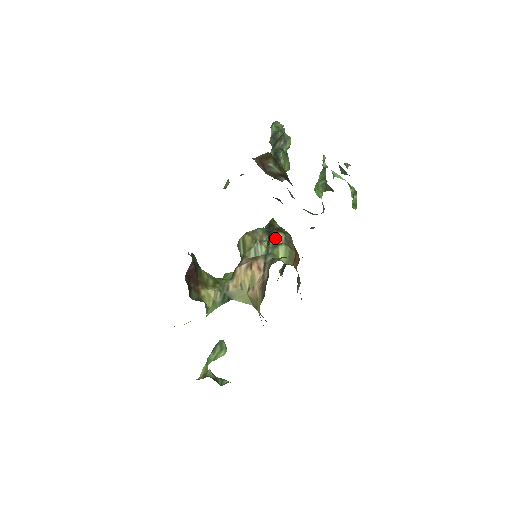
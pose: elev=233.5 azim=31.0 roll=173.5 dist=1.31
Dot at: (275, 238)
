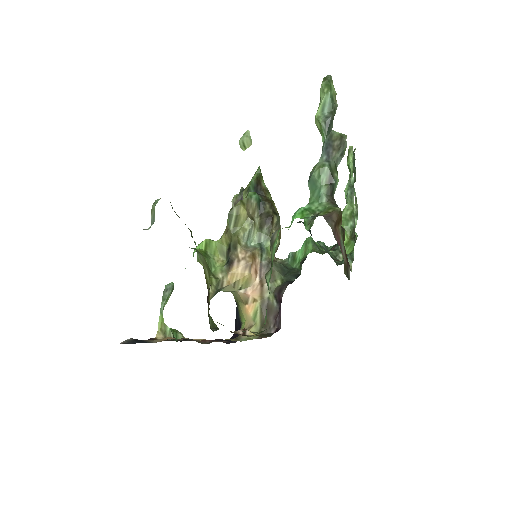
Dot at: (271, 226)
